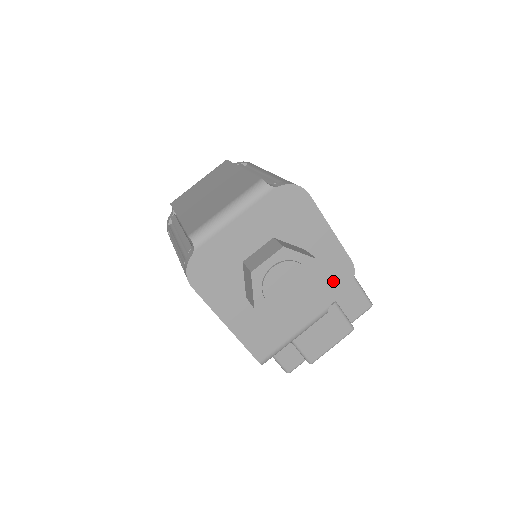
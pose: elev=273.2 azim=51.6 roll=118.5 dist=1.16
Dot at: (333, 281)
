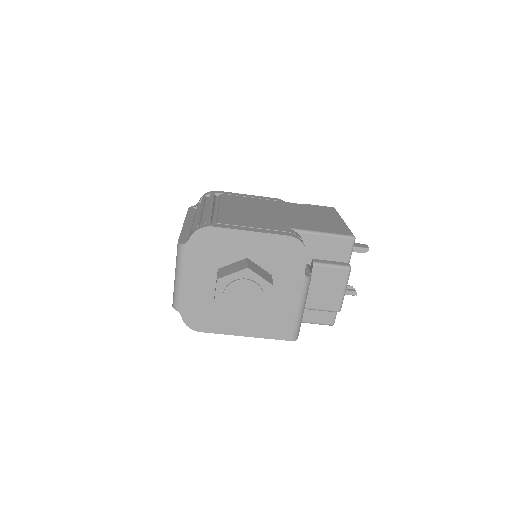
Dot at: (289, 258)
